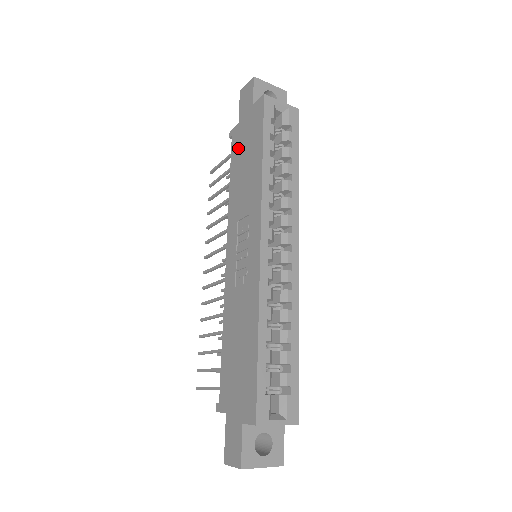
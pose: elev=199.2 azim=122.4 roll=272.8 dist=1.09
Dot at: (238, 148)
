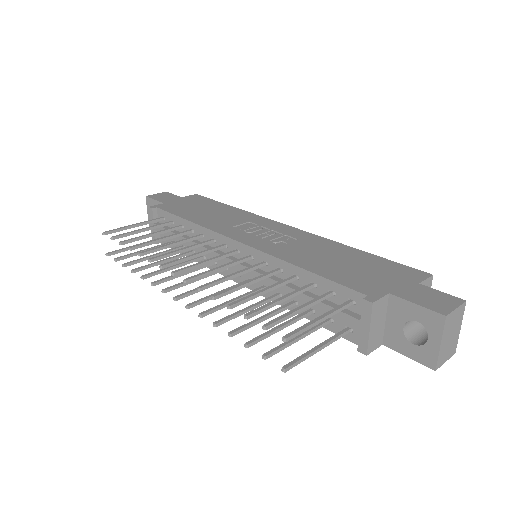
Dot at: (180, 208)
